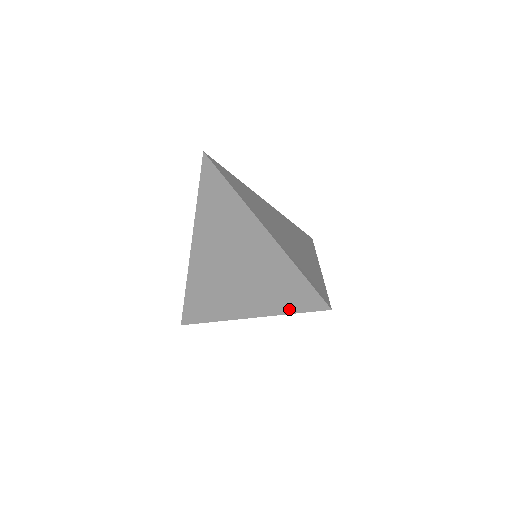
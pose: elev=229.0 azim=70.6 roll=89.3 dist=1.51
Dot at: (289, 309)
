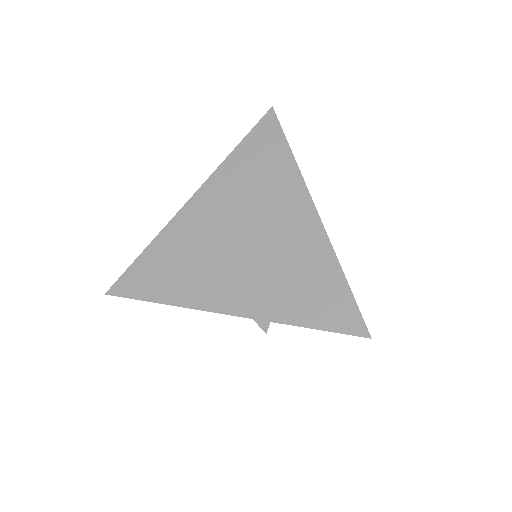
Dot at: (305, 320)
